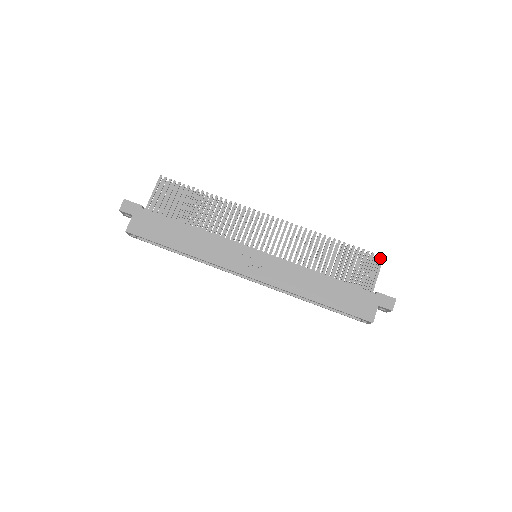
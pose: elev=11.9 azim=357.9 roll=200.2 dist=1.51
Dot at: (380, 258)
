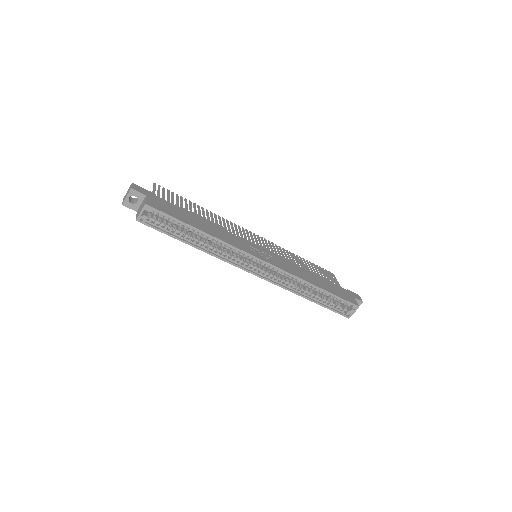
Dot at: occluded
